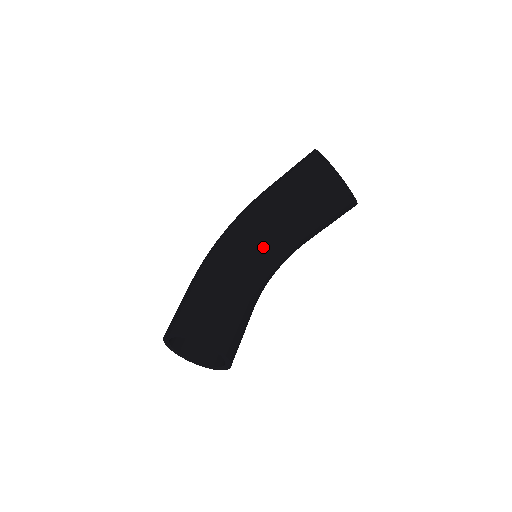
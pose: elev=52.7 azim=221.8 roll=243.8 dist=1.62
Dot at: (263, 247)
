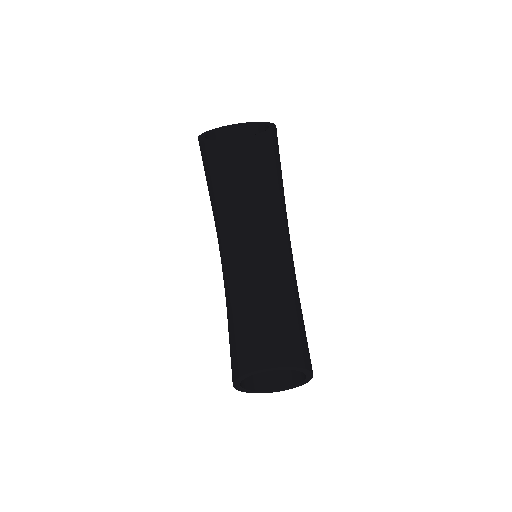
Dot at: (244, 246)
